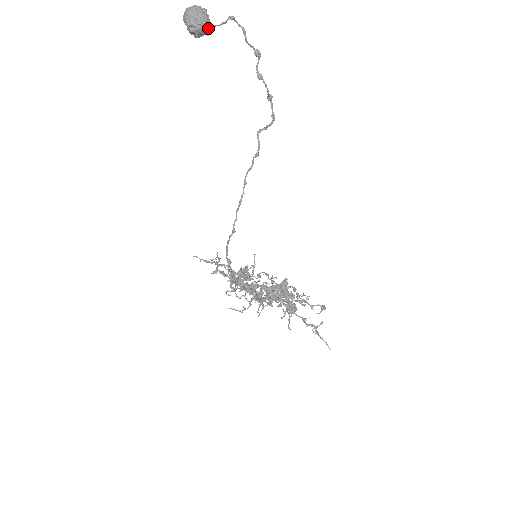
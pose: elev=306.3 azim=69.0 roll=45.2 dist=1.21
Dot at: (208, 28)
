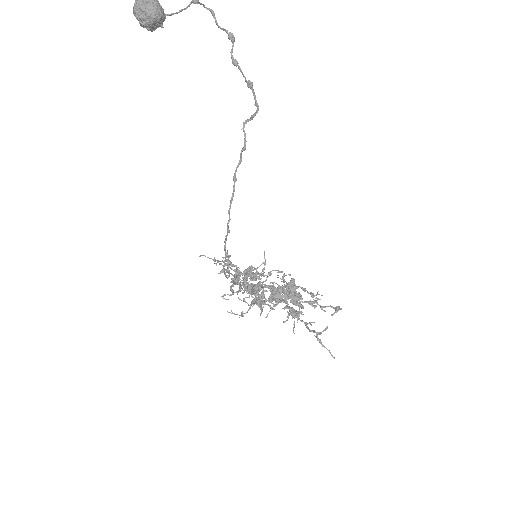
Dot at: (160, 19)
